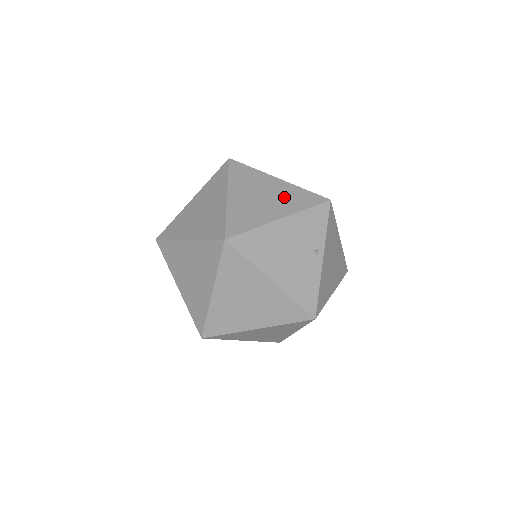
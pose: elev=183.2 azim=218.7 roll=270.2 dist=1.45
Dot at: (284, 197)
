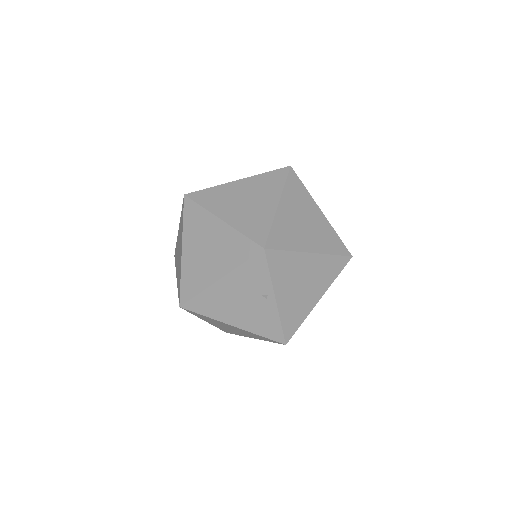
Dot at: (224, 249)
